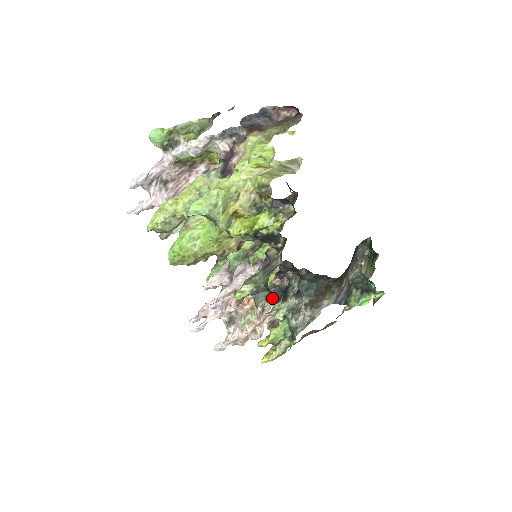
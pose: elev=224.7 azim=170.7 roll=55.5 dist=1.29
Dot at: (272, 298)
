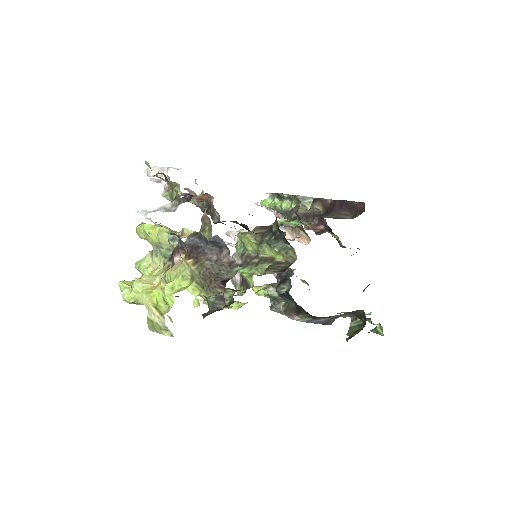
Dot at: occluded
